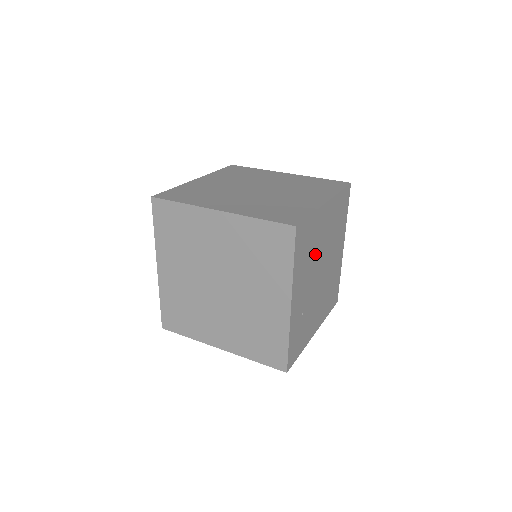
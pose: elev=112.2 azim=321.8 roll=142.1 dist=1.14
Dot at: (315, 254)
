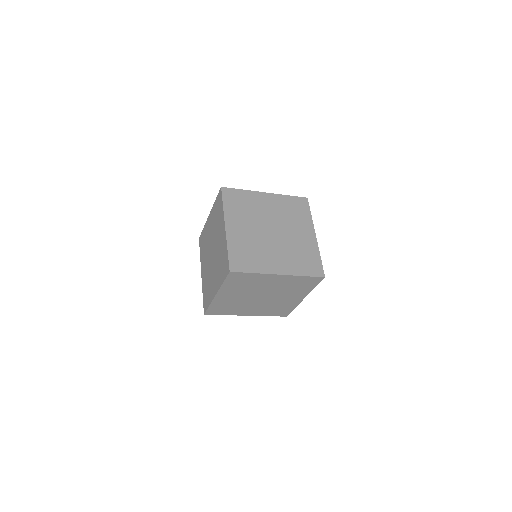
Dot at: occluded
